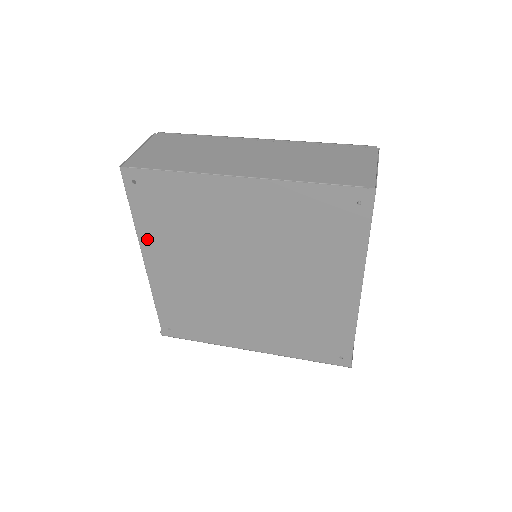
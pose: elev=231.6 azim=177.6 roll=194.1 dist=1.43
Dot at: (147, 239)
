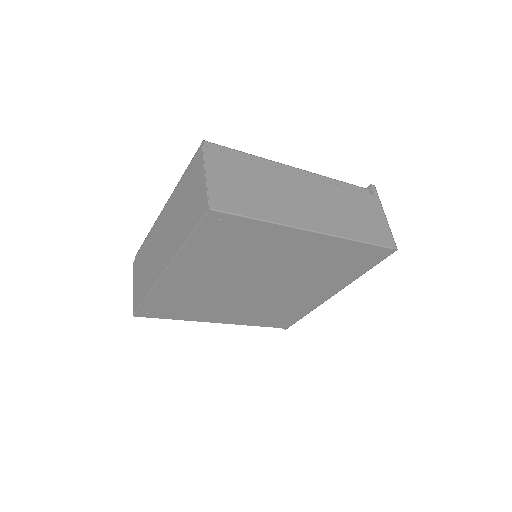
Dot at: (197, 318)
